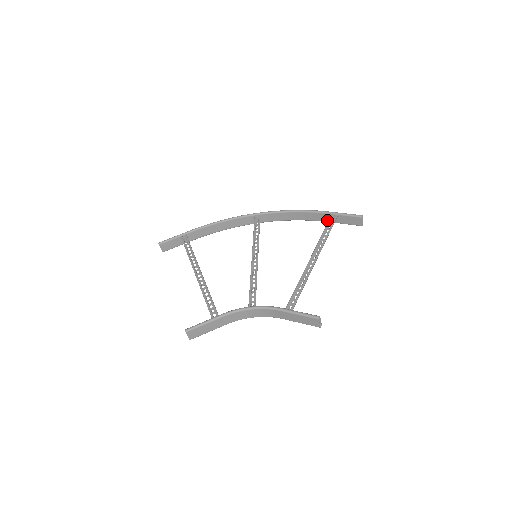
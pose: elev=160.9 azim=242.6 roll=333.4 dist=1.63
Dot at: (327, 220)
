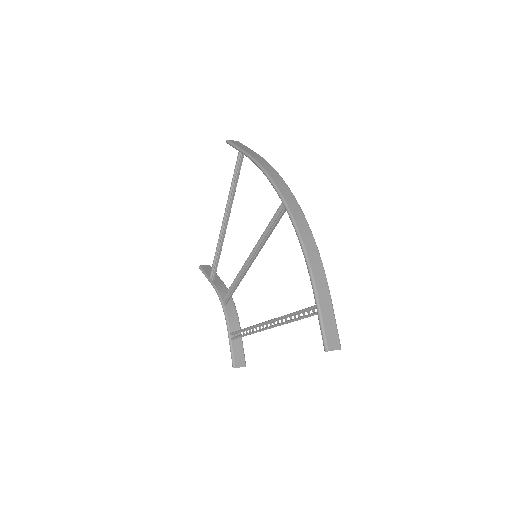
Dot at: (324, 295)
